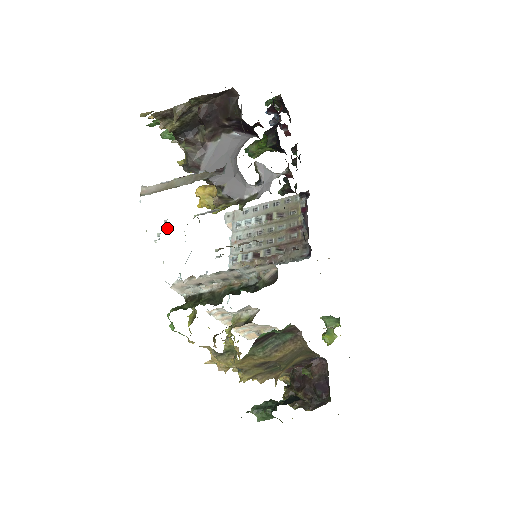
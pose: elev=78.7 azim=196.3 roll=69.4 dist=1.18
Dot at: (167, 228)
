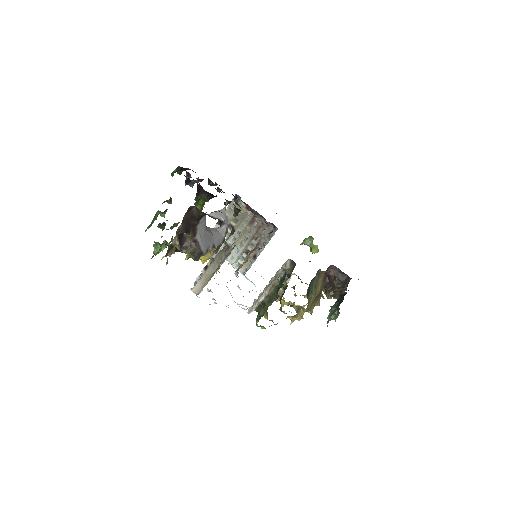
Dot at: (212, 292)
